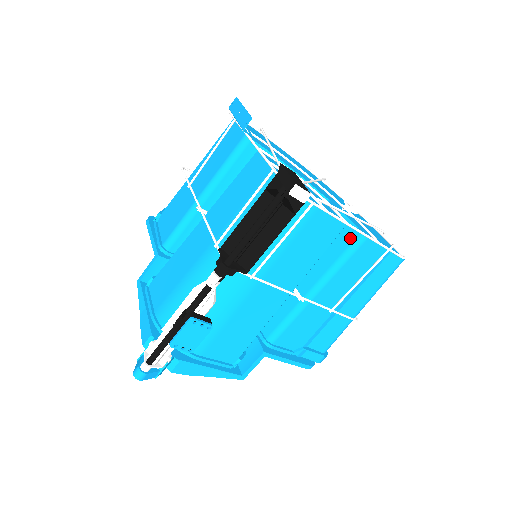
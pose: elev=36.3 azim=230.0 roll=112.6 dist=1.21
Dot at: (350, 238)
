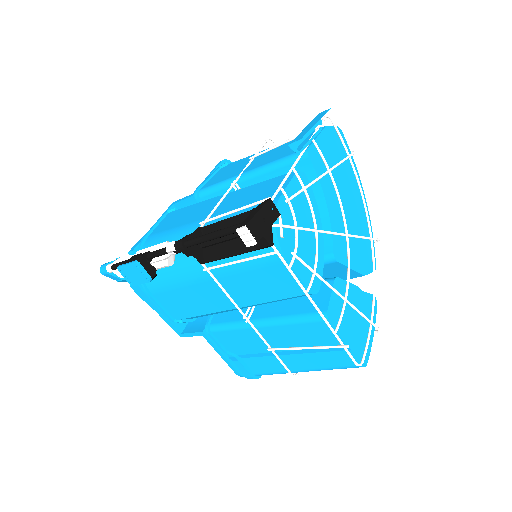
Dot at: occluded
